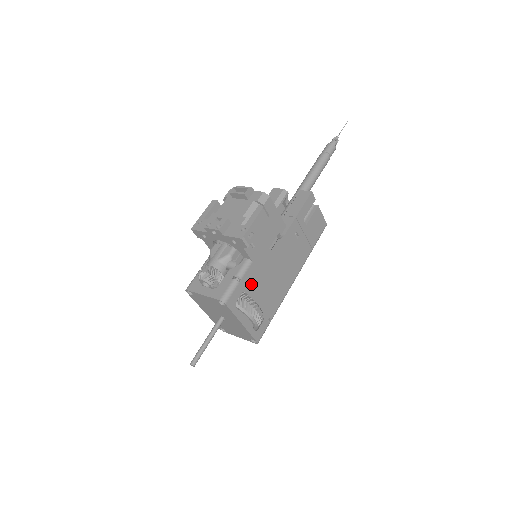
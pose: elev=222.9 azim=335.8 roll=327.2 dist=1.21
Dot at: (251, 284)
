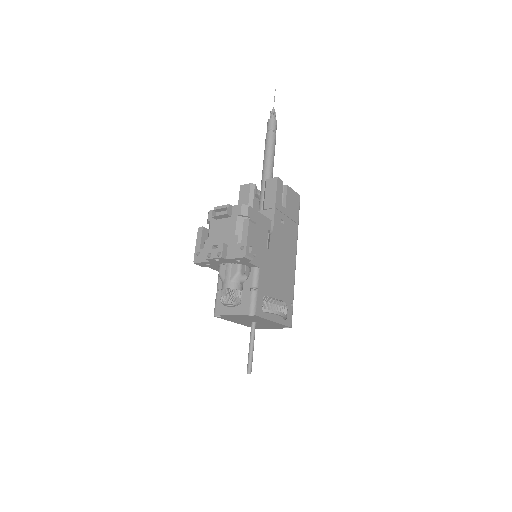
Dot at: (266, 286)
